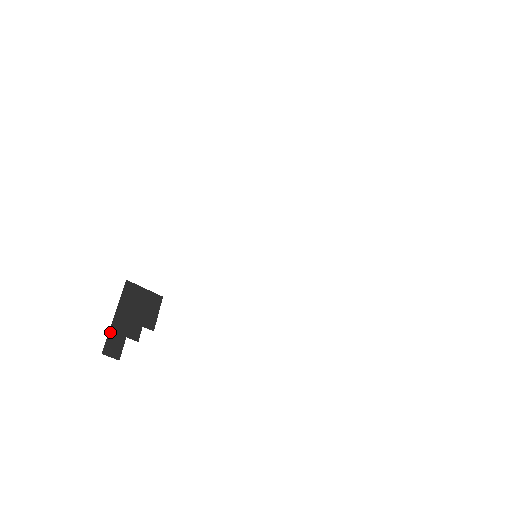
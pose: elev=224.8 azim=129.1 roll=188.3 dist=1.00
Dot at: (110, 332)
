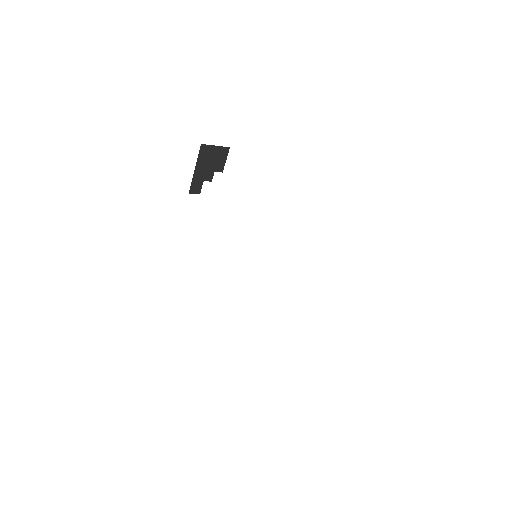
Dot at: (193, 181)
